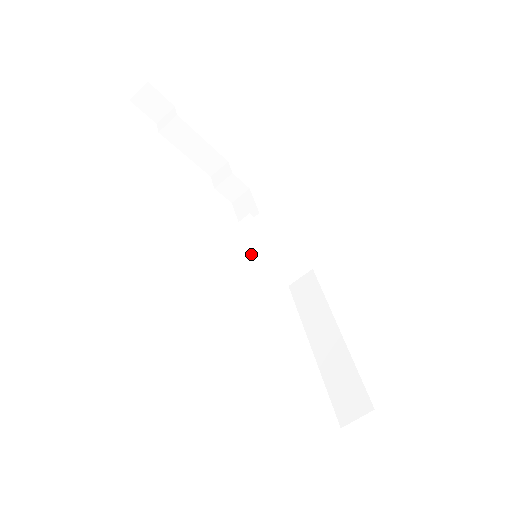
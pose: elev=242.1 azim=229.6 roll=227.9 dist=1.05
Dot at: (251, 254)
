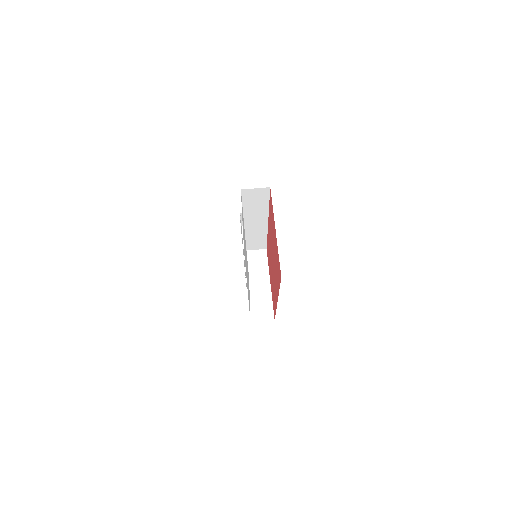
Dot at: occluded
